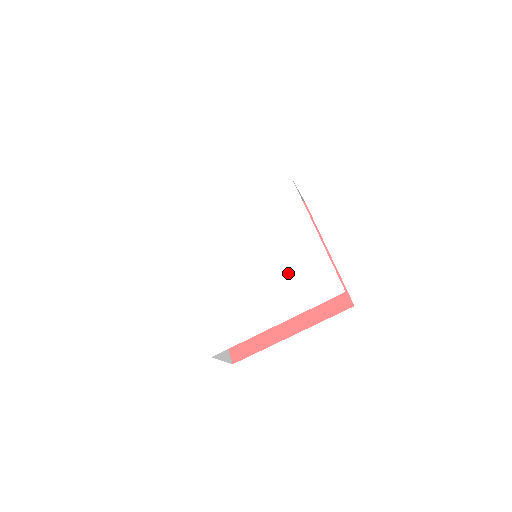
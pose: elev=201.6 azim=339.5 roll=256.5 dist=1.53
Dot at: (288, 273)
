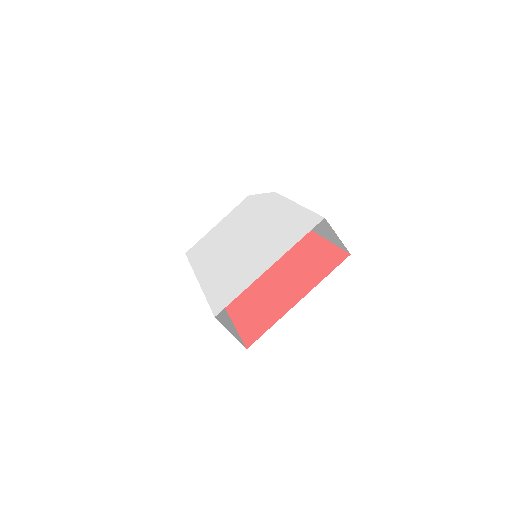
Dot at: (276, 235)
